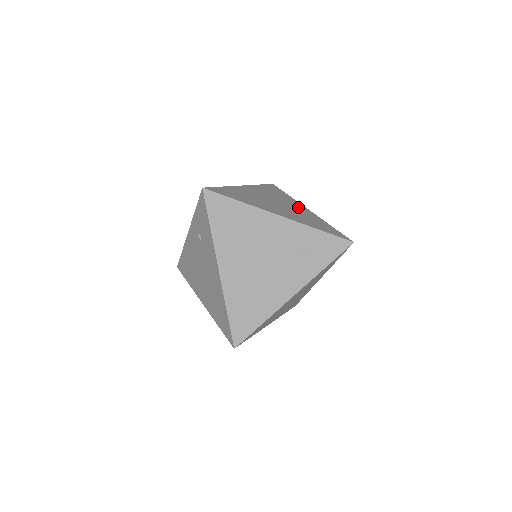
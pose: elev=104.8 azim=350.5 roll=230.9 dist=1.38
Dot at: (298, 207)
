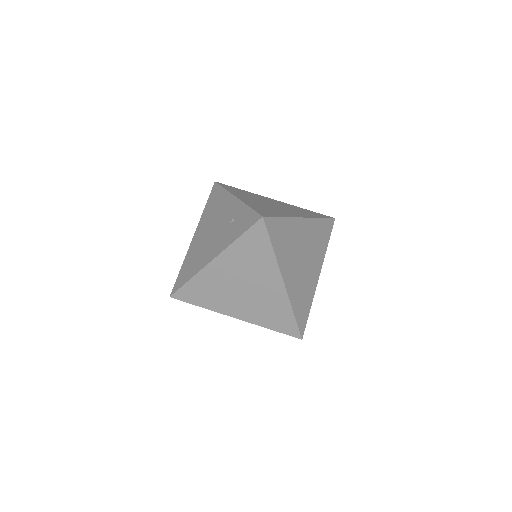
Dot at: (314, 270)
